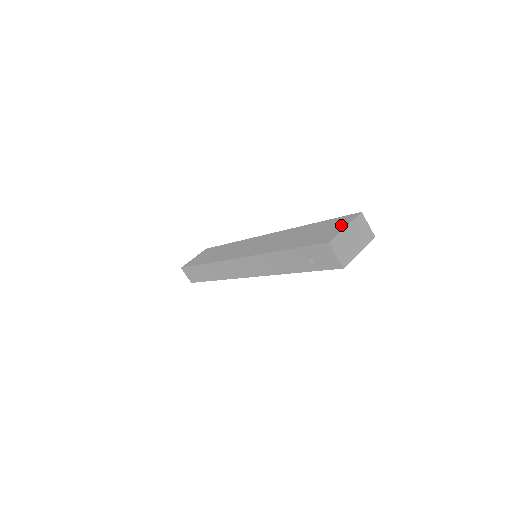
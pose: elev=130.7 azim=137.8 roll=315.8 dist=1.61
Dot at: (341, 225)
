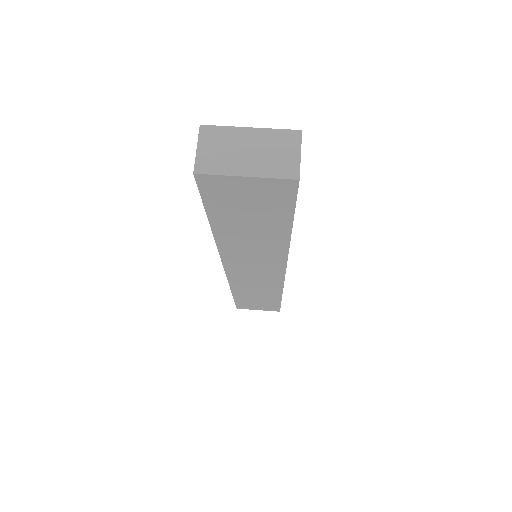
Dot at: occluded
